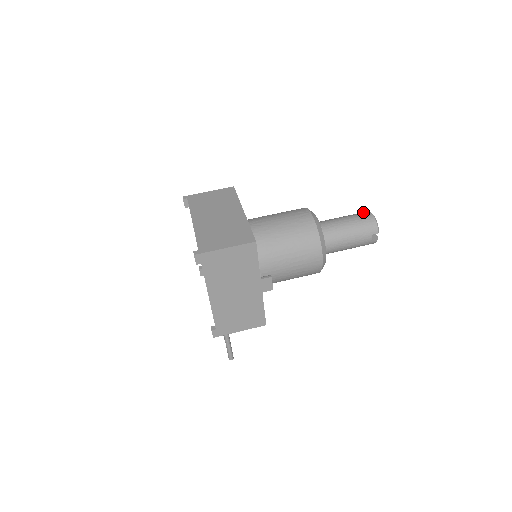
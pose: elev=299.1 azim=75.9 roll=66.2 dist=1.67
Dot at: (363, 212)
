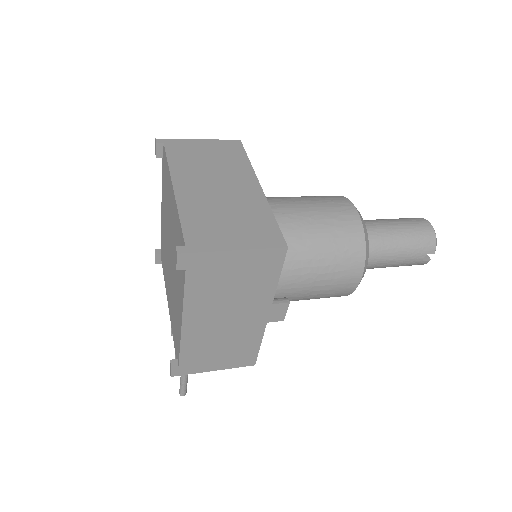
Dot at: (416, 218)
